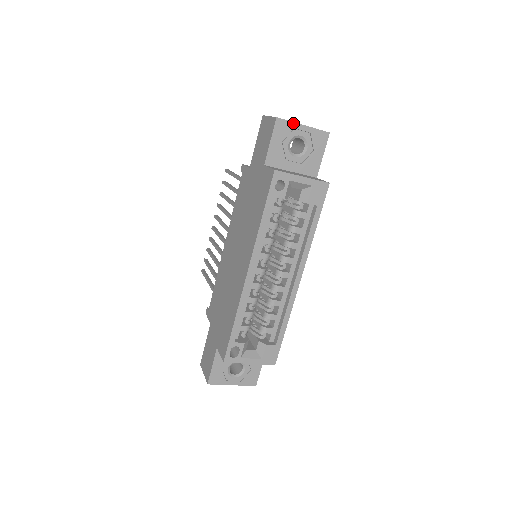
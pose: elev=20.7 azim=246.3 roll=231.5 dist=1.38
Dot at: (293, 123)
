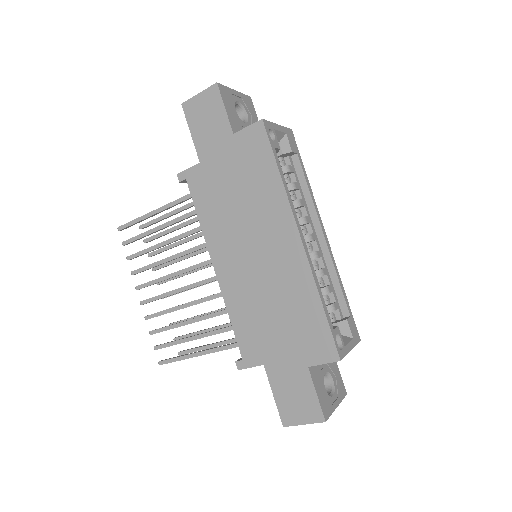
Dot at: (228, 88)
